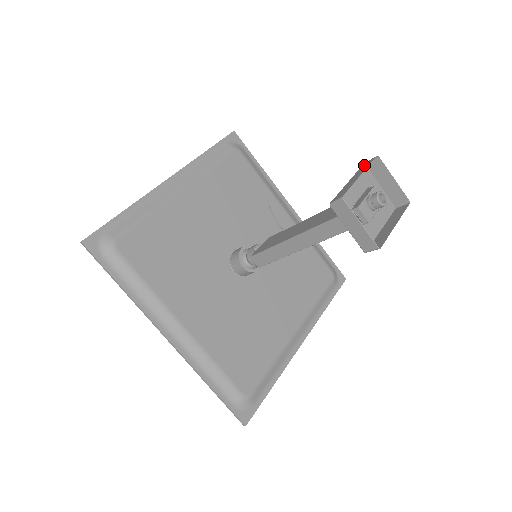
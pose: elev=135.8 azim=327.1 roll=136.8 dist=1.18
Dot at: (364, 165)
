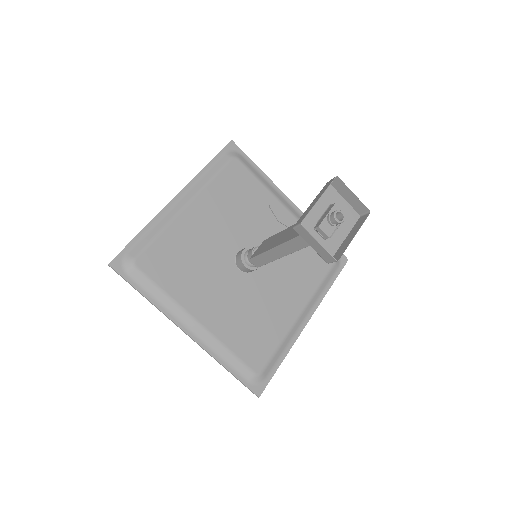
Dot at: (326, 185)
